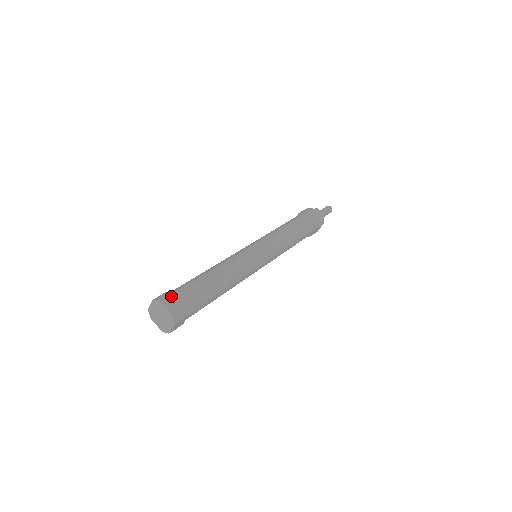
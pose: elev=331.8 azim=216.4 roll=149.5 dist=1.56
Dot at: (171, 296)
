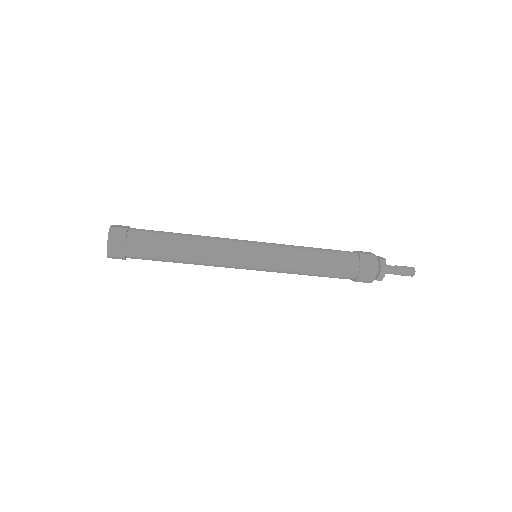
Dot at: (125, 226)
